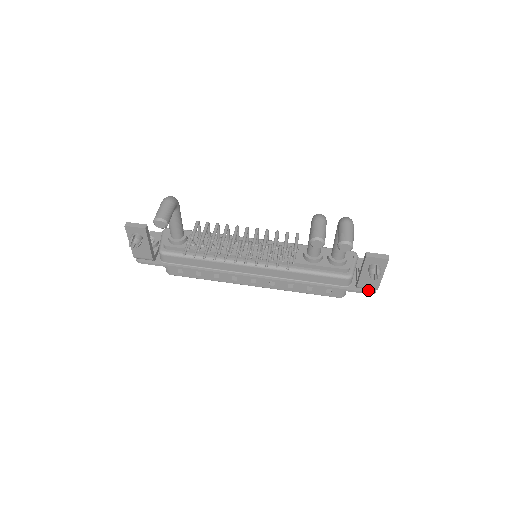
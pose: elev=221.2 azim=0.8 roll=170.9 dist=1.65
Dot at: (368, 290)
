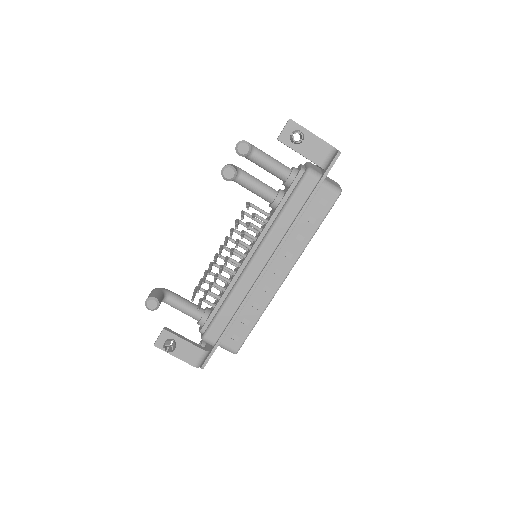
Dot at: (333, 158)
